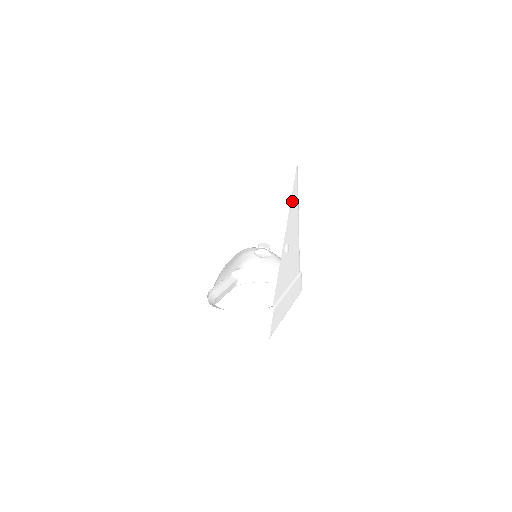
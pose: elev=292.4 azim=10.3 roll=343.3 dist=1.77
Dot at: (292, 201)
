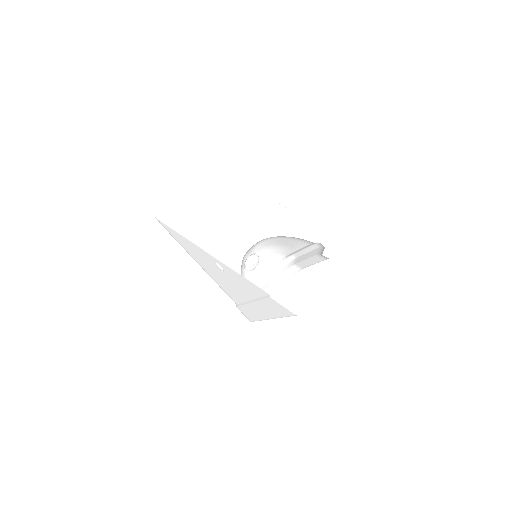
Dot at: occluded
